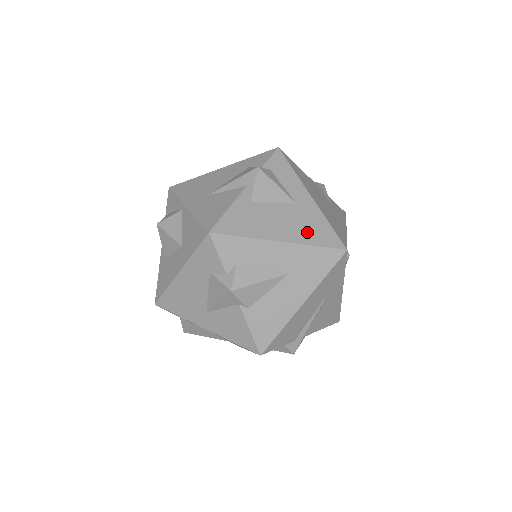
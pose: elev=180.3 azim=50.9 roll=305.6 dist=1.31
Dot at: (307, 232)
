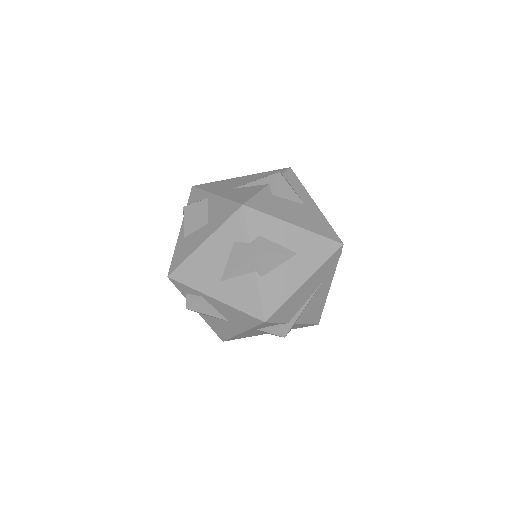
Dot at: (314, 225)
